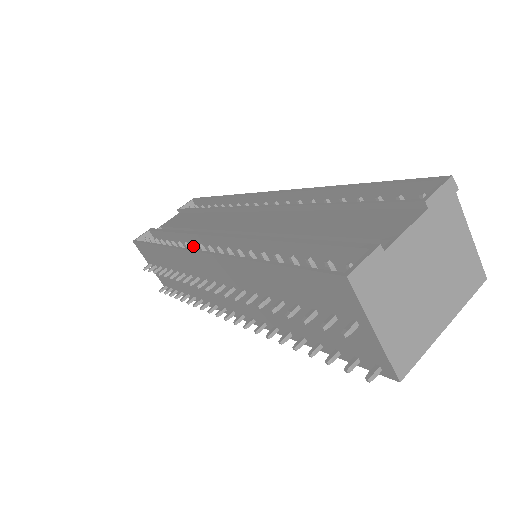
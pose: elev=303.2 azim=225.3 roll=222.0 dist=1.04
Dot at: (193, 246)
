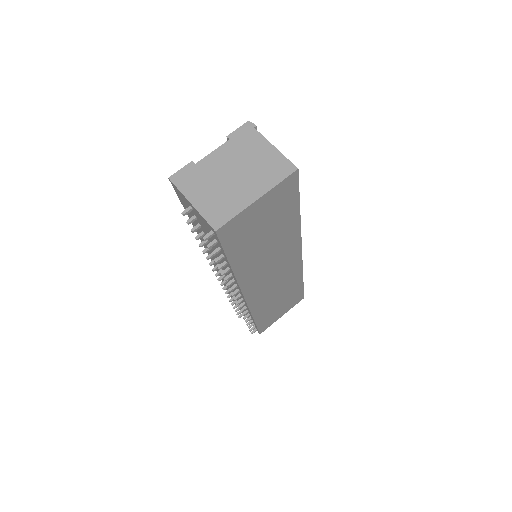
Dot at: occluded
